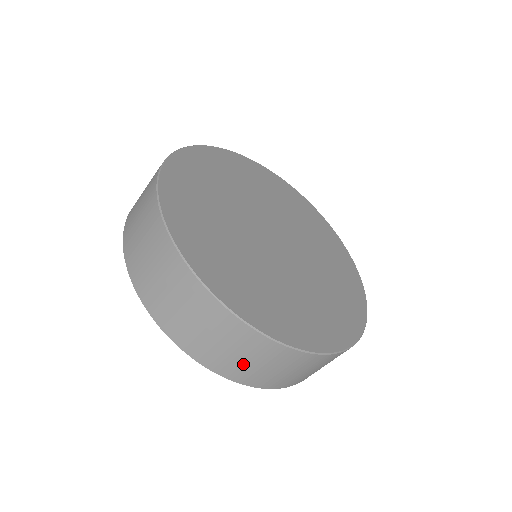
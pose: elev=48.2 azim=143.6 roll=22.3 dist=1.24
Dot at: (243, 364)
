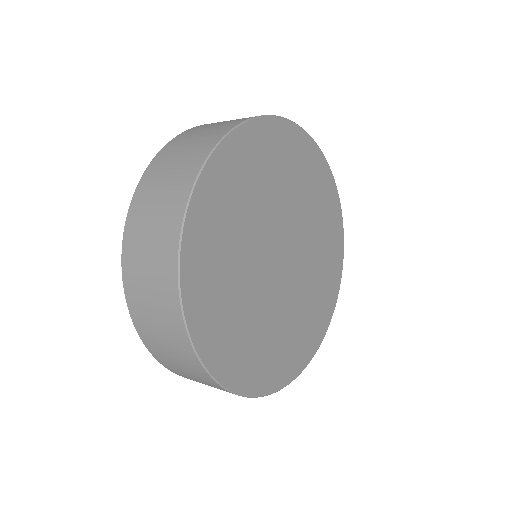
Dot at: occluded
